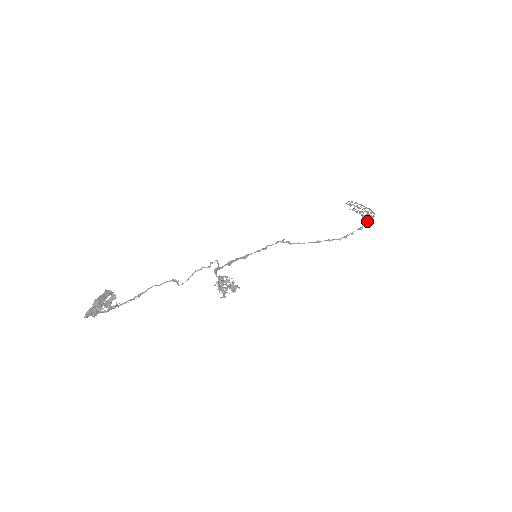
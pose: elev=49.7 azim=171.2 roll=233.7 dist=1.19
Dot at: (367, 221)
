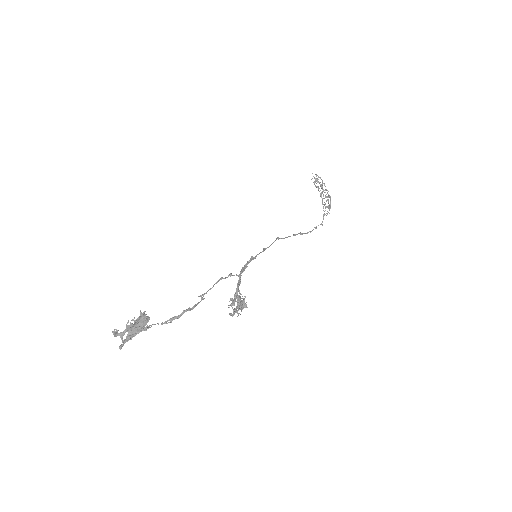
Dot at: (327, 213)
